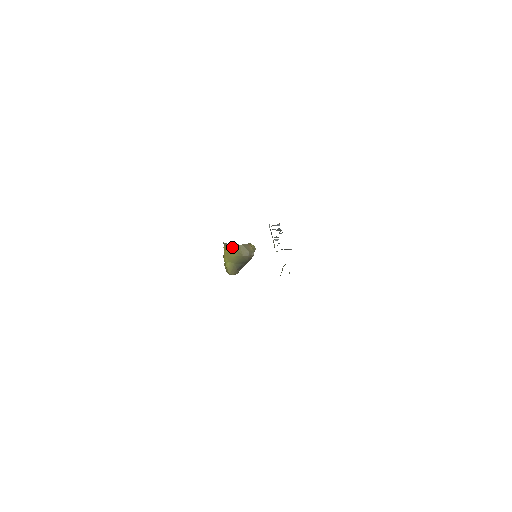
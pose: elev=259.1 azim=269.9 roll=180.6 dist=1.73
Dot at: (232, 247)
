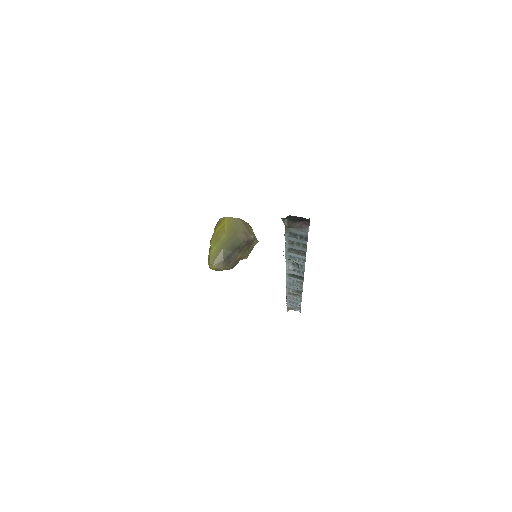
Dot at: (226, 221)
